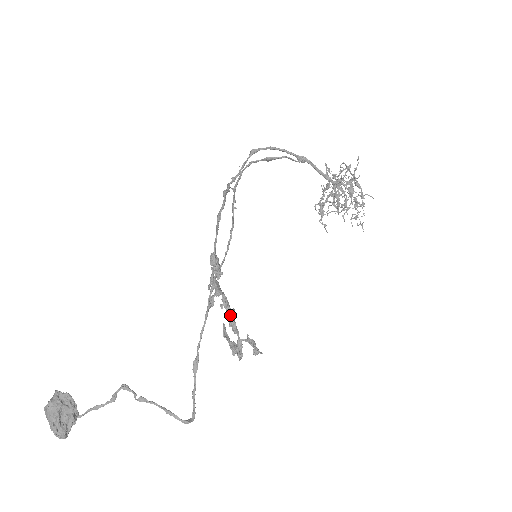
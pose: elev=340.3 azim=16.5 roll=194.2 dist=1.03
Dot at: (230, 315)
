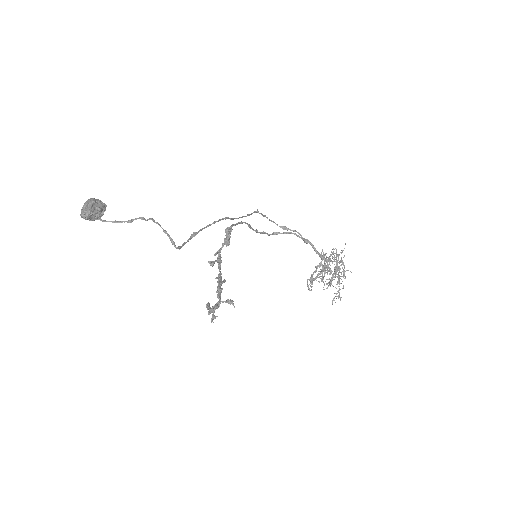
Dot at: (221, 281)
